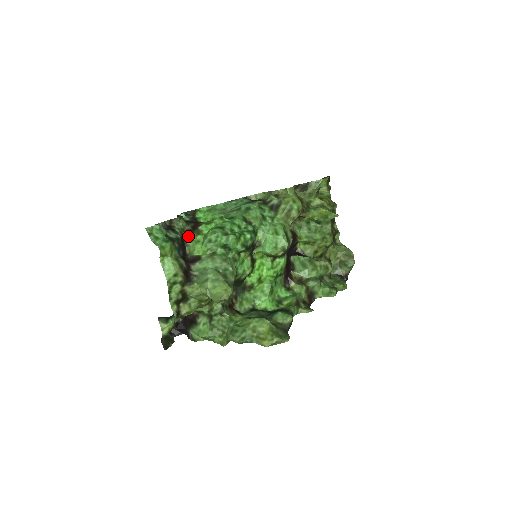
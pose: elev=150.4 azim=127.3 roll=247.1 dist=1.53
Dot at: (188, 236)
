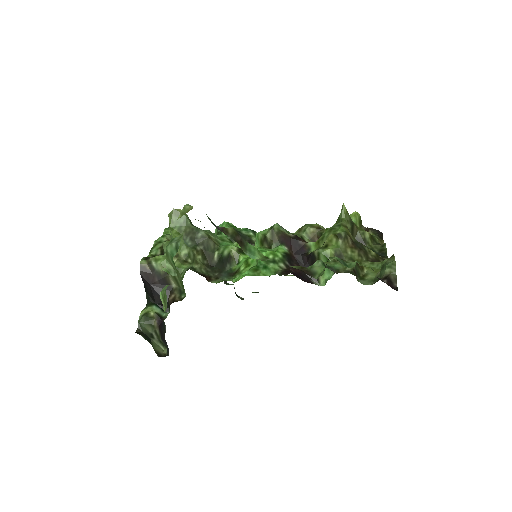
Dot at: occluded
